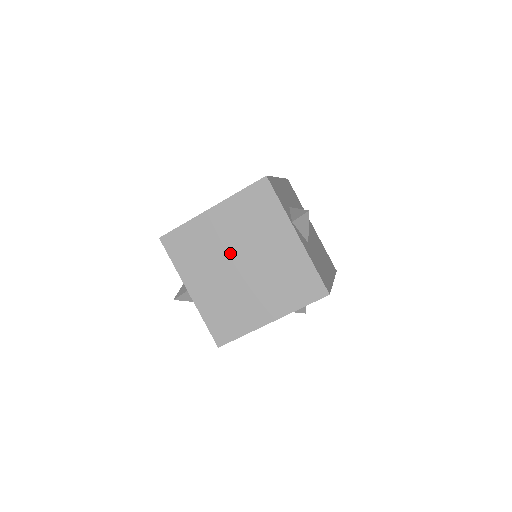
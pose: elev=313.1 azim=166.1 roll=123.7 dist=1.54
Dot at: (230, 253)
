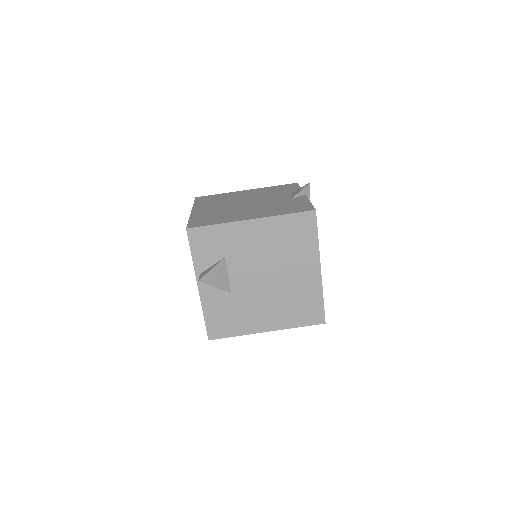
Dot at: occluded
